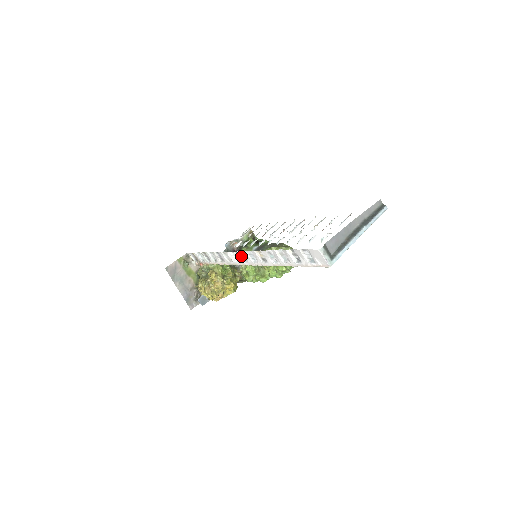
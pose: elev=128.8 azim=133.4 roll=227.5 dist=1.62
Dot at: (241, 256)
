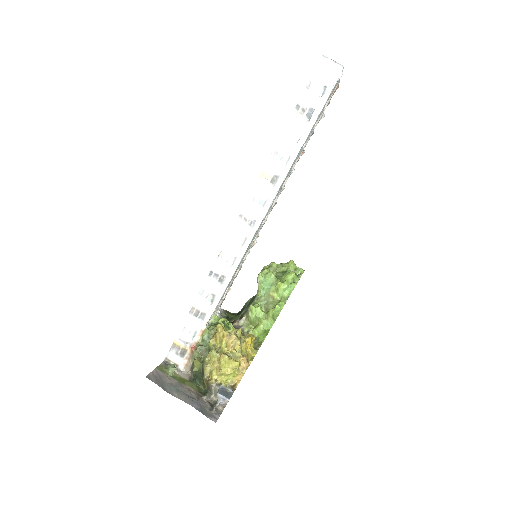
Dot at: (244, 223)
